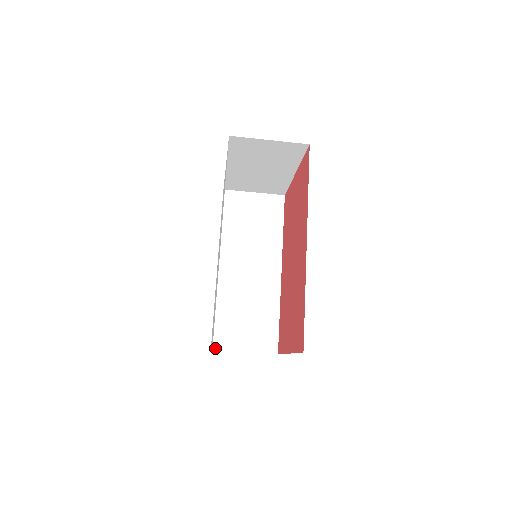
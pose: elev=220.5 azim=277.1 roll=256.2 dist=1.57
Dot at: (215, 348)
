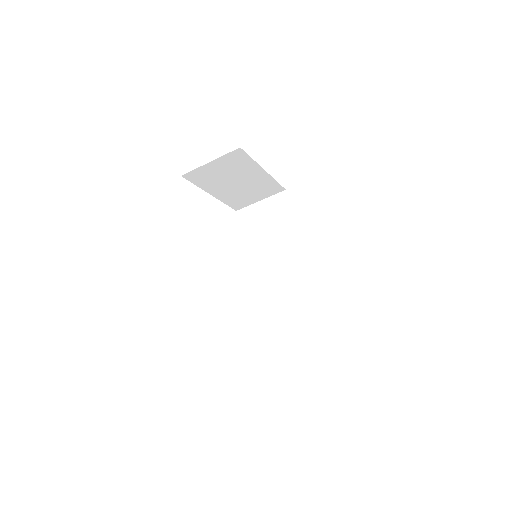
Dot at: (272, 345)
